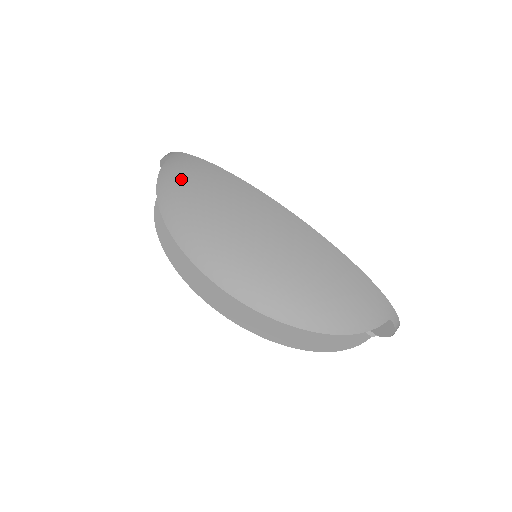
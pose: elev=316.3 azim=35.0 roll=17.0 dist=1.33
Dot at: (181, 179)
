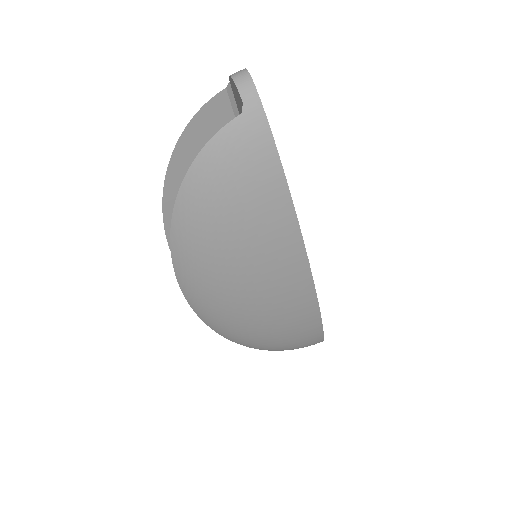
Dot at: (227, 187)
